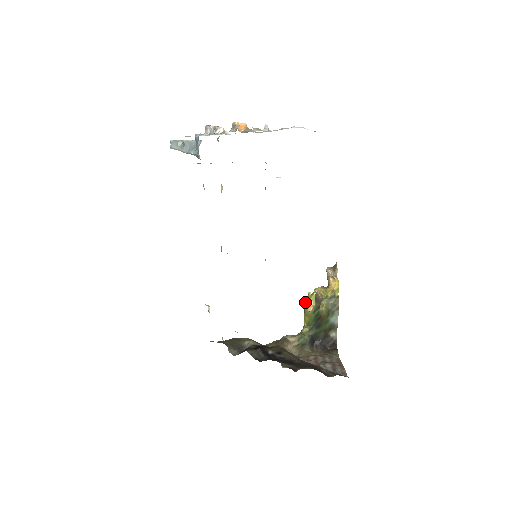
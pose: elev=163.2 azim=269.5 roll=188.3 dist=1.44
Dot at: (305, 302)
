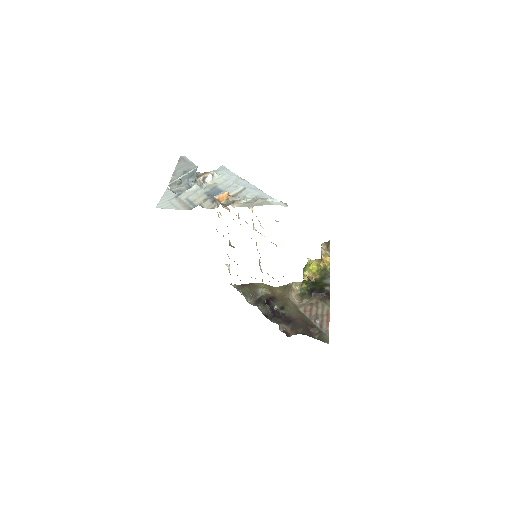
Dot at: (303, 270)
